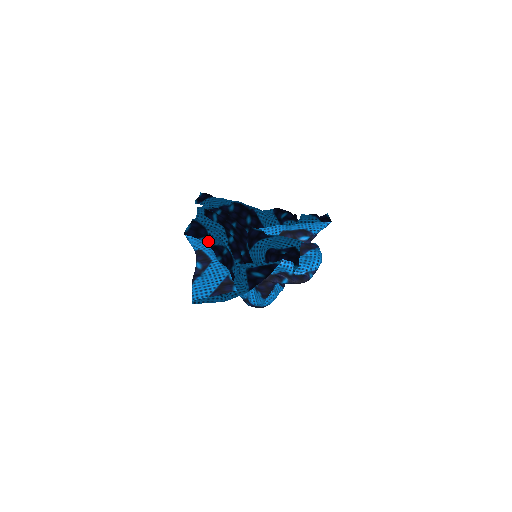
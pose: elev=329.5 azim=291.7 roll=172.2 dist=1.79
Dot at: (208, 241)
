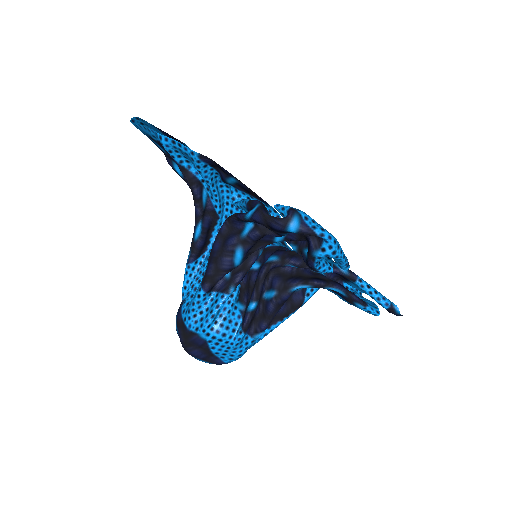
Dot at: occluded
